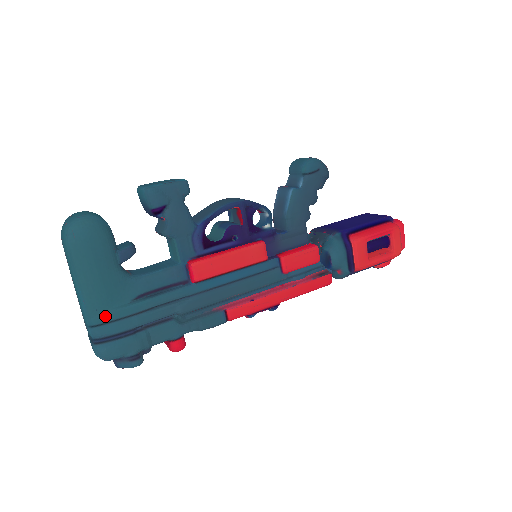
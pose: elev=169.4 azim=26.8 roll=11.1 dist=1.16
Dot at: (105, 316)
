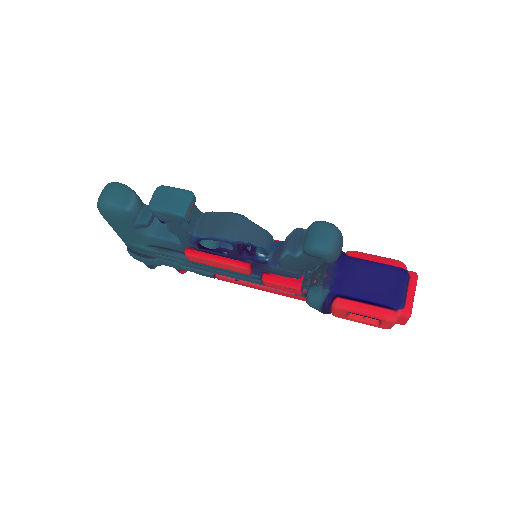
Dot at: (130, 244)
